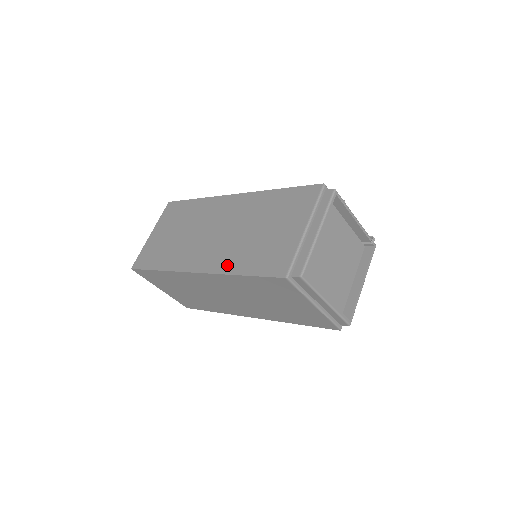
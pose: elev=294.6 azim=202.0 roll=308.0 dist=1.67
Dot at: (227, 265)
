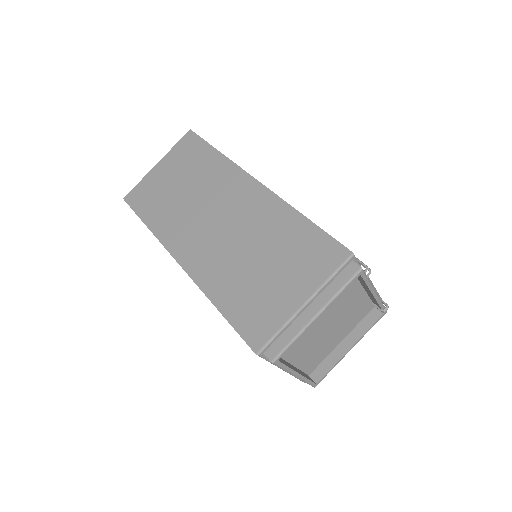
Dot at: (210, 282)
